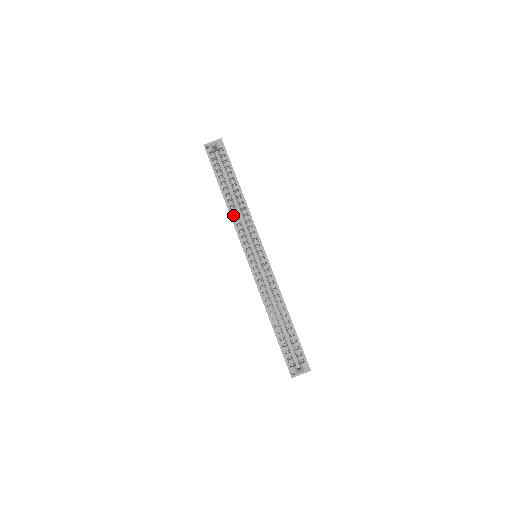
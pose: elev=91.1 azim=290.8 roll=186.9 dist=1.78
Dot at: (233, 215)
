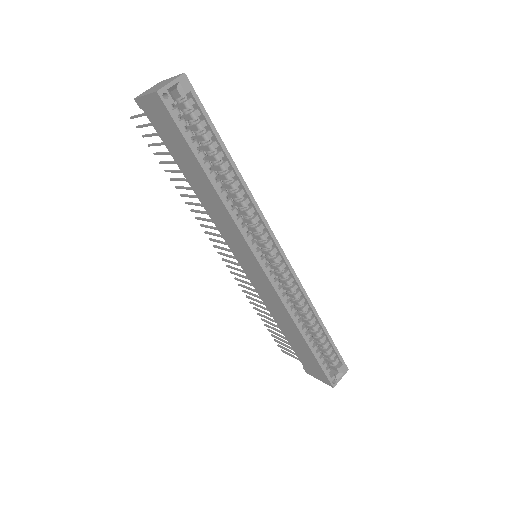
Dot at: (232, 212)
